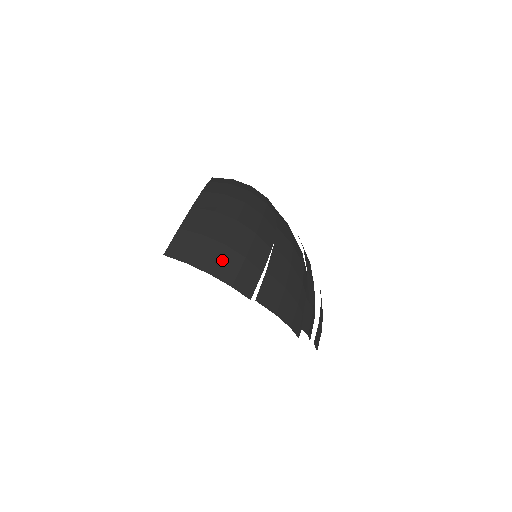
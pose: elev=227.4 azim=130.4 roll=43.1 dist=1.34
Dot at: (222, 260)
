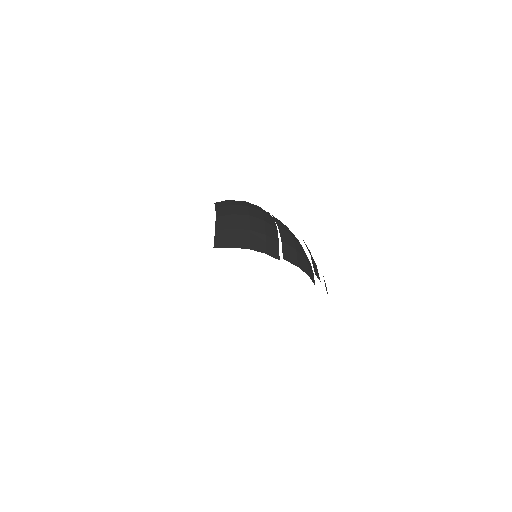
Dot at: (253, 239)
